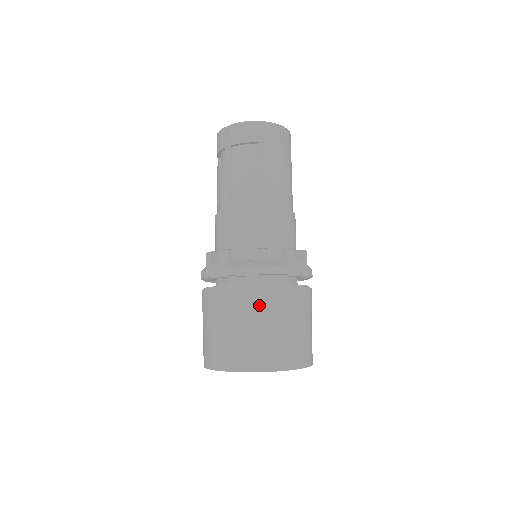
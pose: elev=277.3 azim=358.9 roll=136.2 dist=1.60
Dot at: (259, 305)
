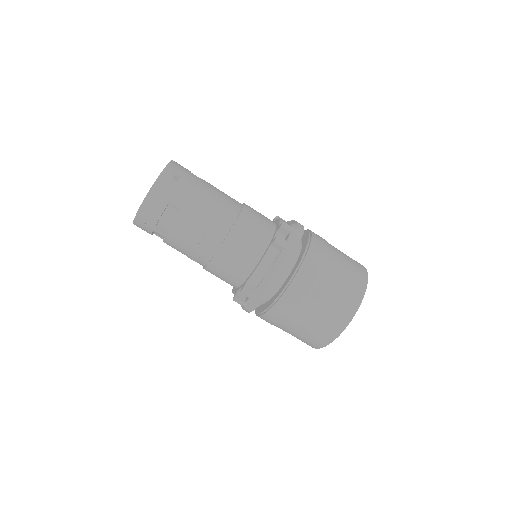
Dot at: (304, 293)
